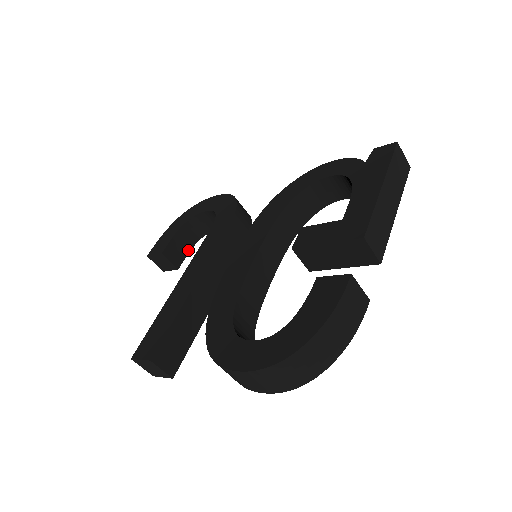
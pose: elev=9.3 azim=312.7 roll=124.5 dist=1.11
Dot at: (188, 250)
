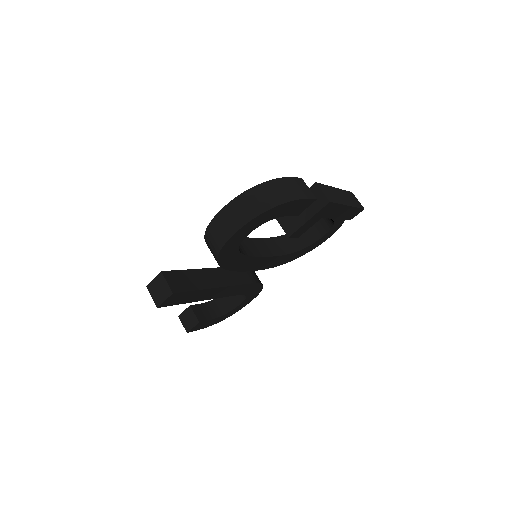
Dot at: (211, 318)
